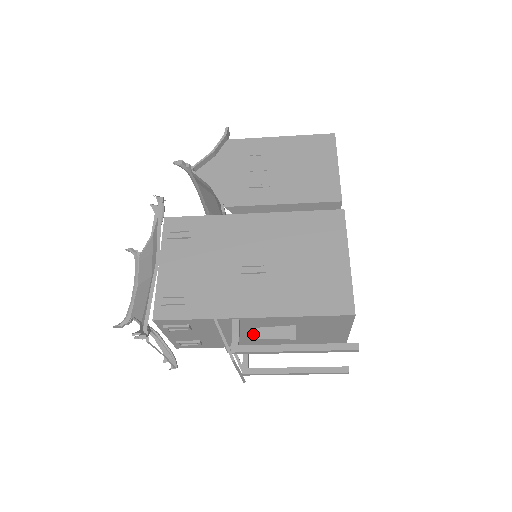
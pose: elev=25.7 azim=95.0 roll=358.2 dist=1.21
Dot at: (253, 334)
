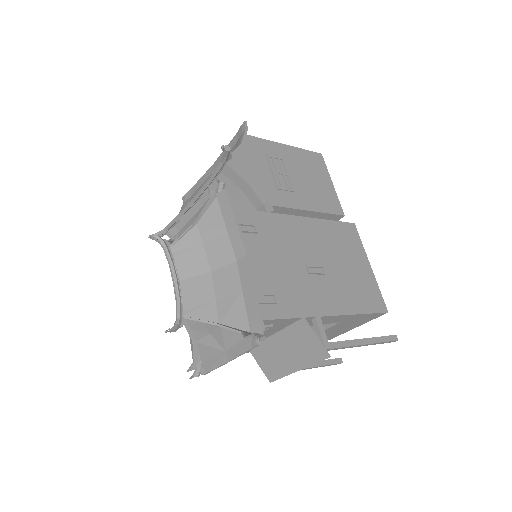
Dot at: occluded
